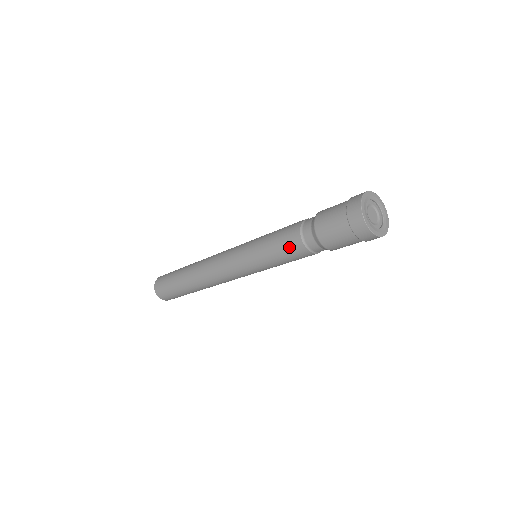
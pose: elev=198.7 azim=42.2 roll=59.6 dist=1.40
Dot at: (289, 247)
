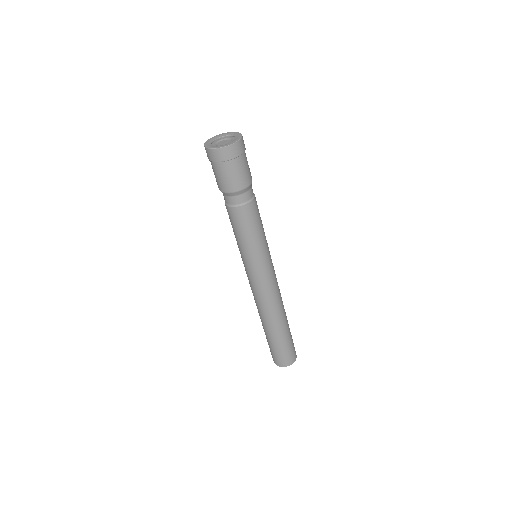
Dot at: (241, 220)
